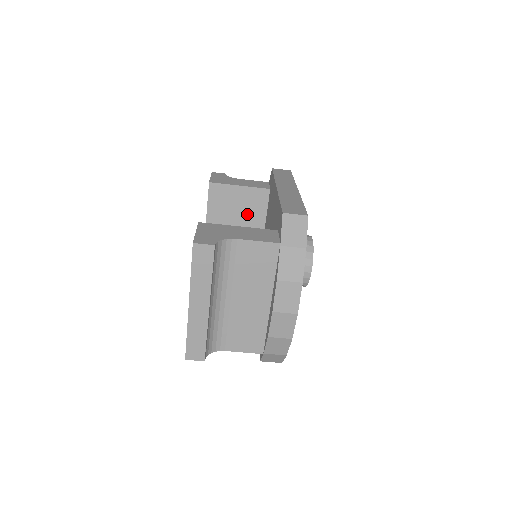
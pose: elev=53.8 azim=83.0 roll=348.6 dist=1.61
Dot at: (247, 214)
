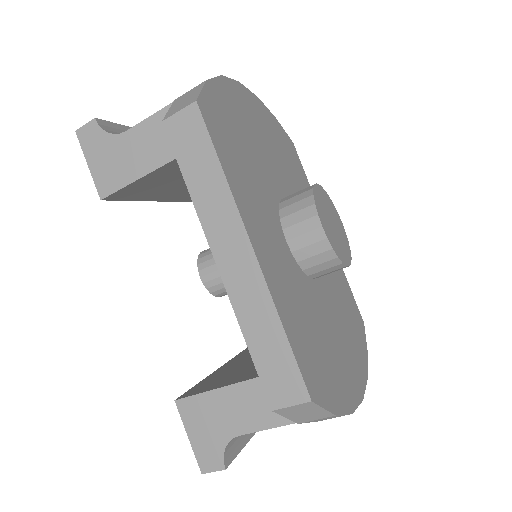
Dot at: occluded
